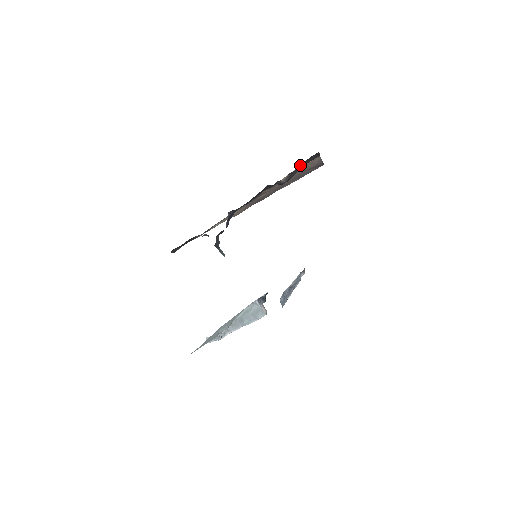
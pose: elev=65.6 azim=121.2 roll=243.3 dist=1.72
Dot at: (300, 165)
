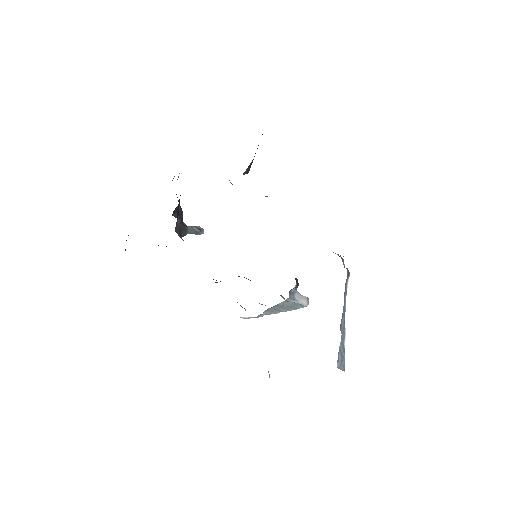
Dot at: occluded
